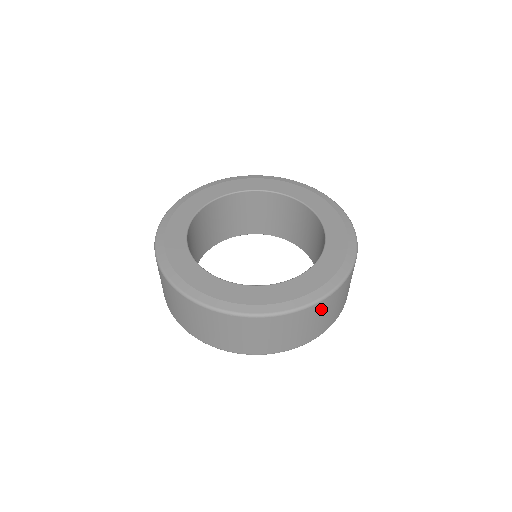
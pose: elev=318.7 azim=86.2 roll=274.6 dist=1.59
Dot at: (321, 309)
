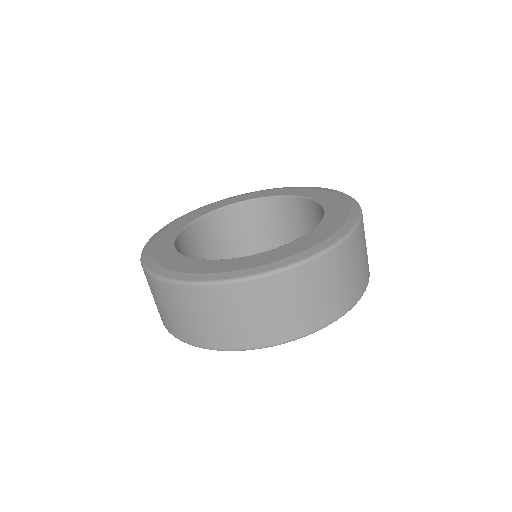
Dot at: (266, 293)
